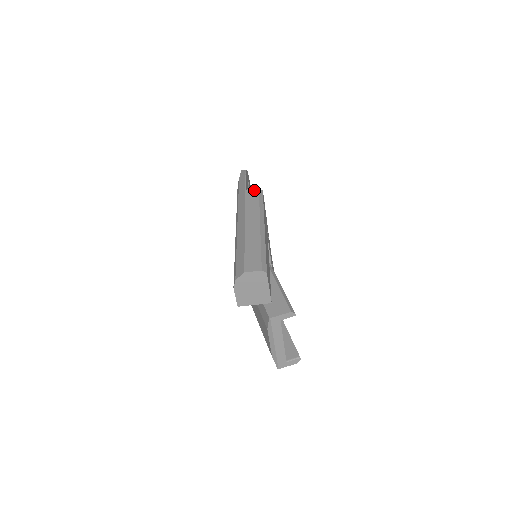
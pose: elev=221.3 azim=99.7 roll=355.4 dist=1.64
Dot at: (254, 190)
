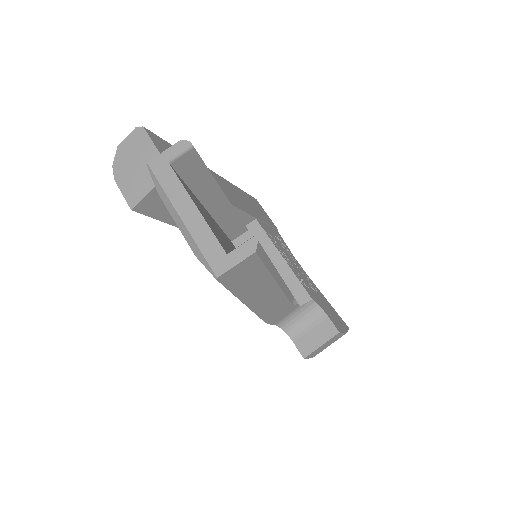
Dot at: occluded
